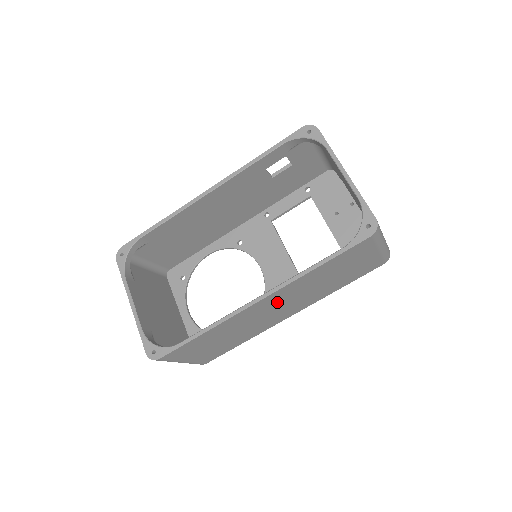
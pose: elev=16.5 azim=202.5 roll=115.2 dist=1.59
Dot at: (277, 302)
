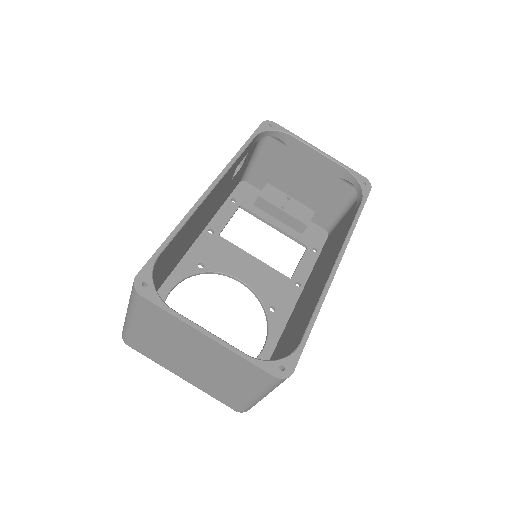
Dot at: occluded
